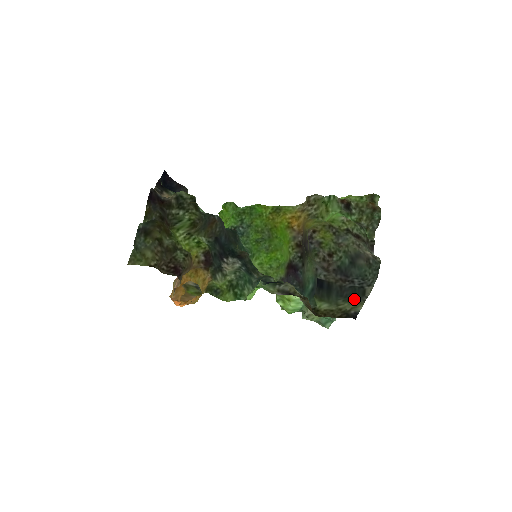
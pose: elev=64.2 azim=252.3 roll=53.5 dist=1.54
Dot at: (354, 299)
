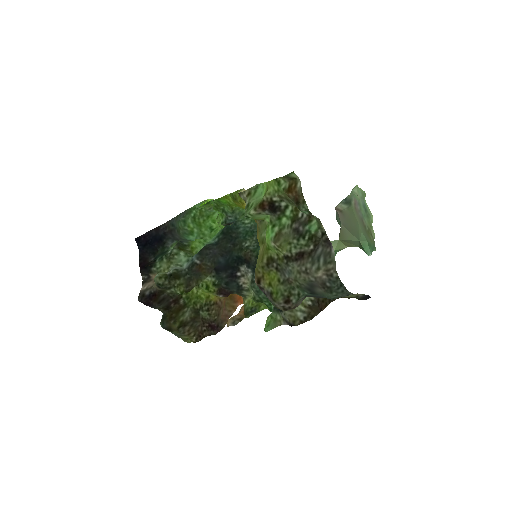
Dot at: occluded
